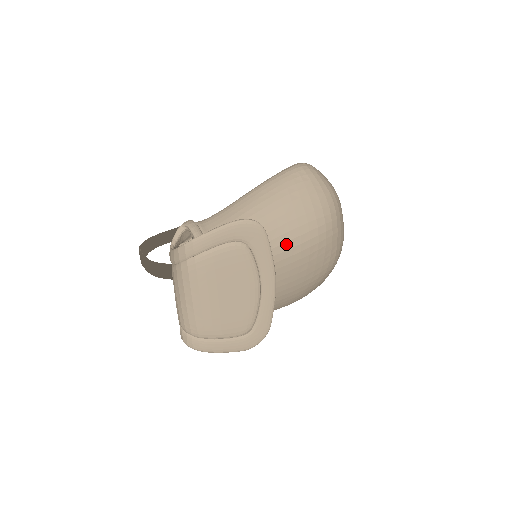
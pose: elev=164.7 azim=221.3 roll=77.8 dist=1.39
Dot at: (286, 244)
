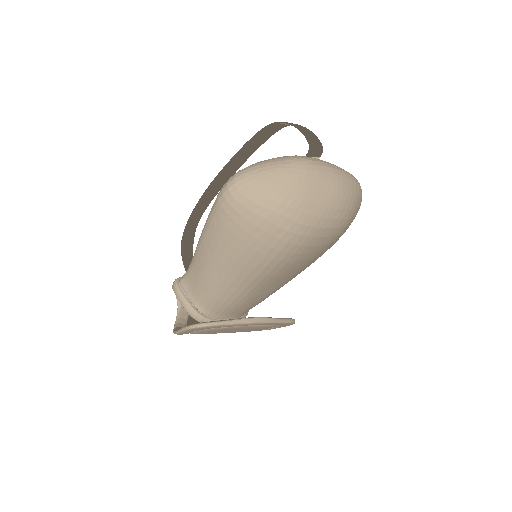
Dot at: (258, 277)
